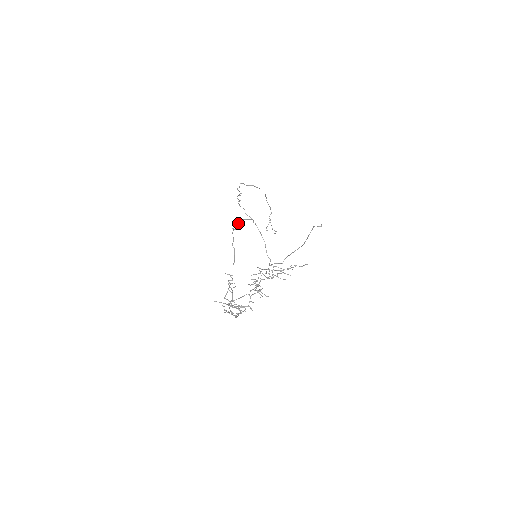
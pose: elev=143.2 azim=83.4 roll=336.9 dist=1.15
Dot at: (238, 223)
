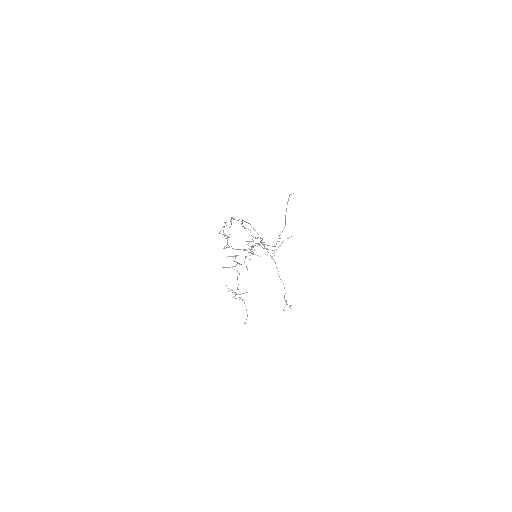
Dot at: (238, 220)
